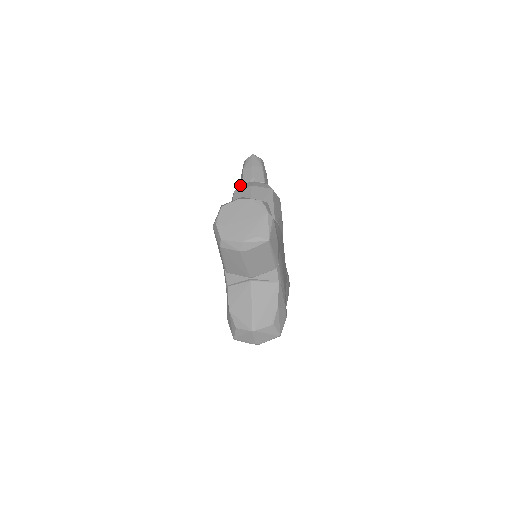
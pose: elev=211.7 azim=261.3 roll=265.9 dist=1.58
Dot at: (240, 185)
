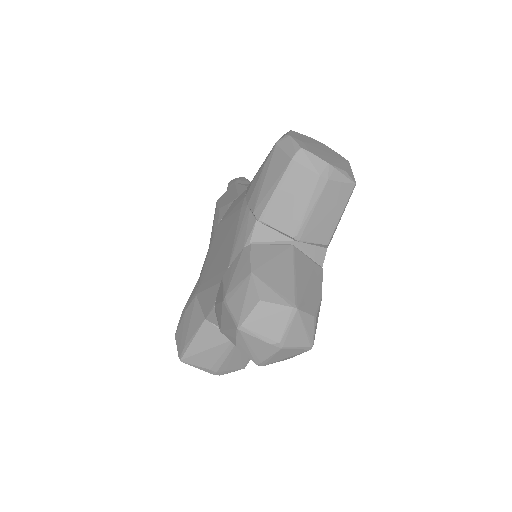
Dot at: occluded
